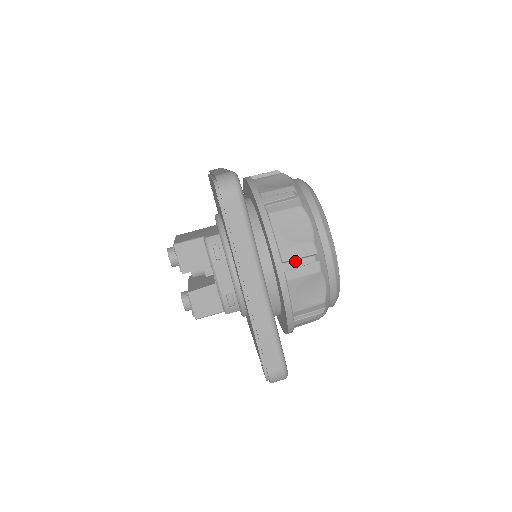
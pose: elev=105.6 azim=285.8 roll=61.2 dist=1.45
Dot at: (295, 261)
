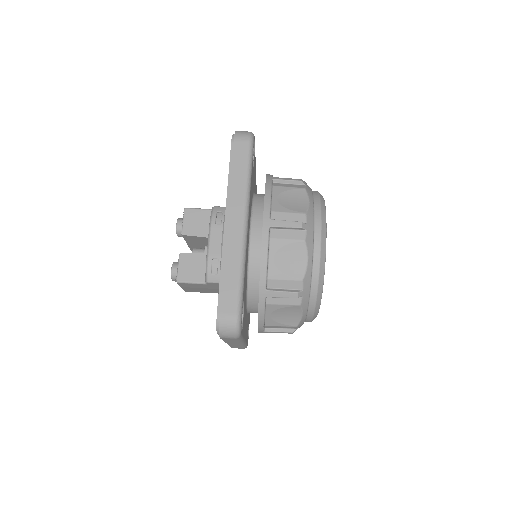
Dot at: (283, 221)
